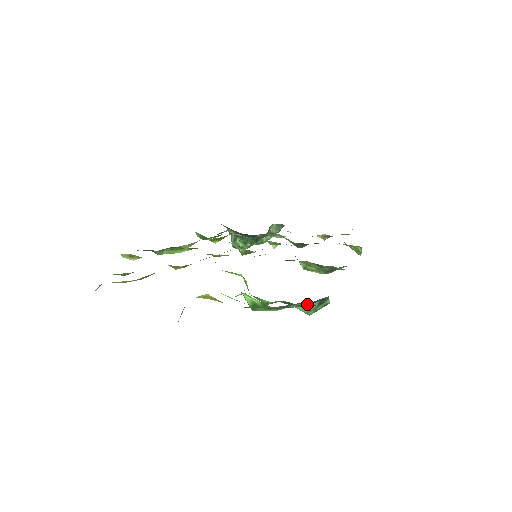
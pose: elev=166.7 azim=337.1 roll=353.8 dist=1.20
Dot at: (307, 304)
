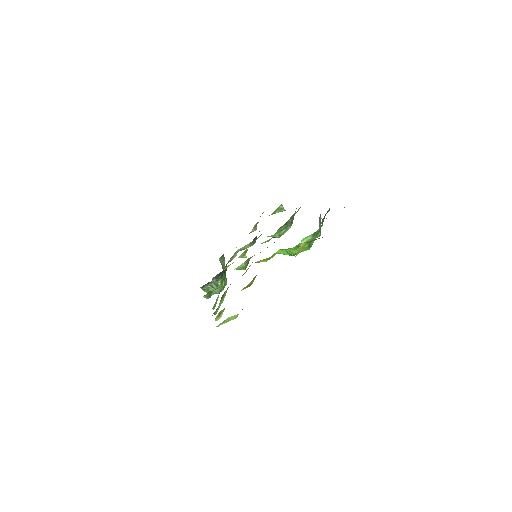
Dot at: (324, 216)
